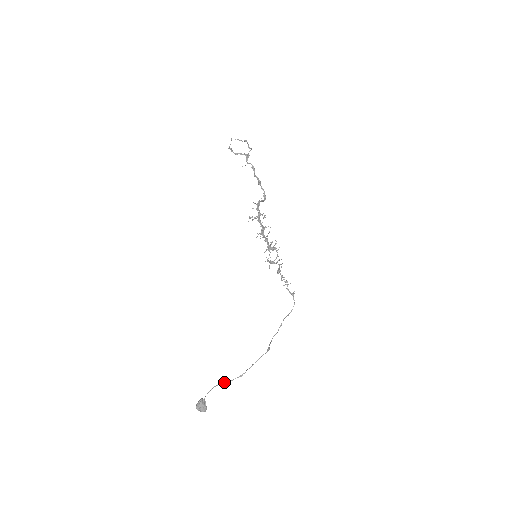
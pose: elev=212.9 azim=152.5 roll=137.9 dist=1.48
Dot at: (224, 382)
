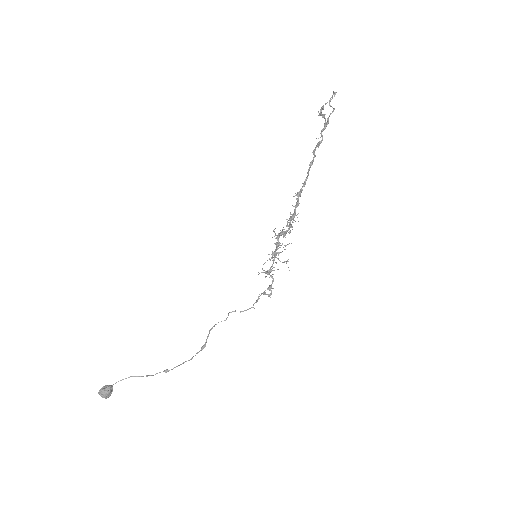
Dot at: (146, 376)
